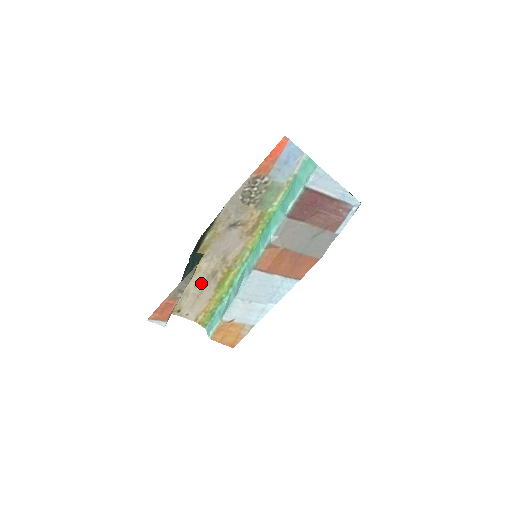
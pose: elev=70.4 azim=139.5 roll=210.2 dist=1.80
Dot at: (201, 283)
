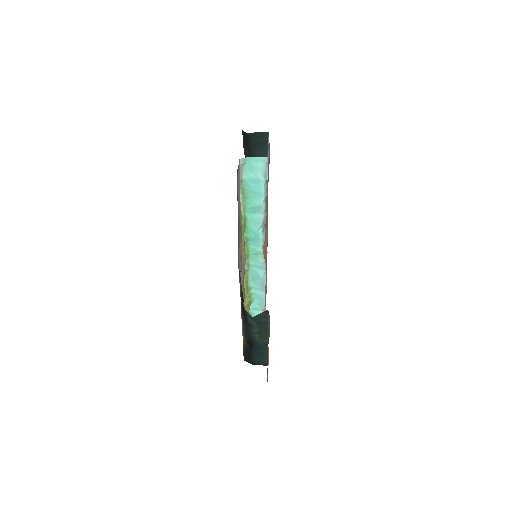
Dot at: occluded
